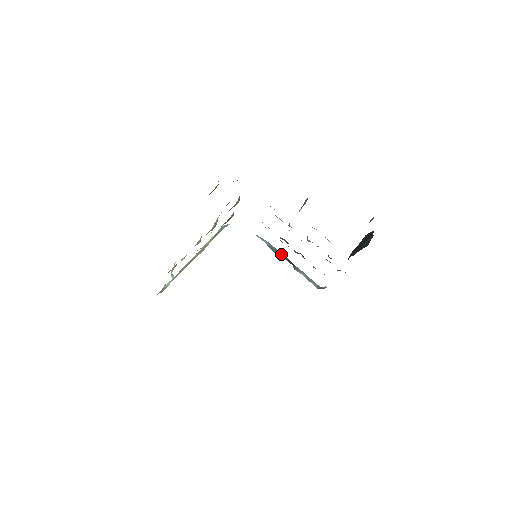
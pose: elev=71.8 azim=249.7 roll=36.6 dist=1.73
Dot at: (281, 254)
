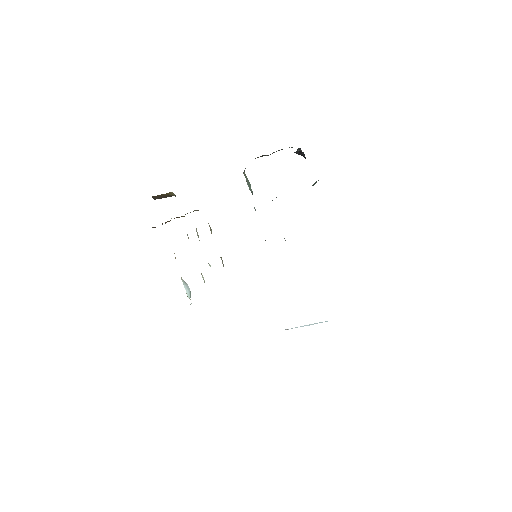
Dot at: occluded
